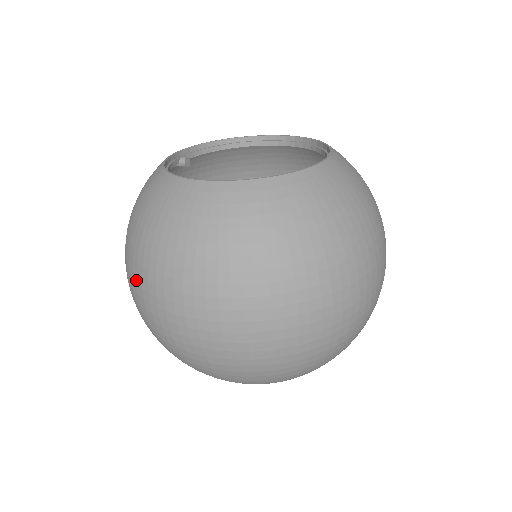
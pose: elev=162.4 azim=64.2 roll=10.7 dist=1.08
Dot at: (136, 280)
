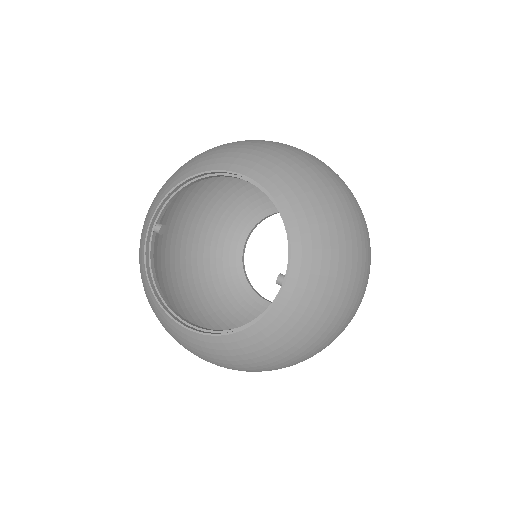
Dot at: occluded
